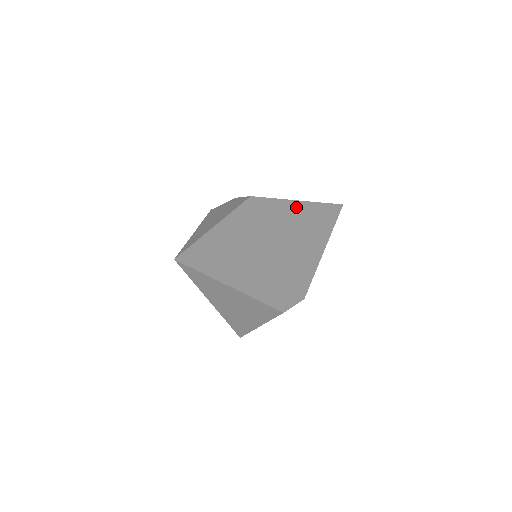
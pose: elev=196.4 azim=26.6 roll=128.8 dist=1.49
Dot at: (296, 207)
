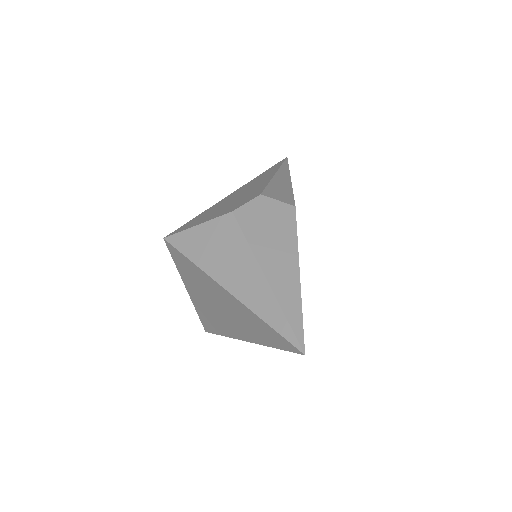
Dot at: occluded
